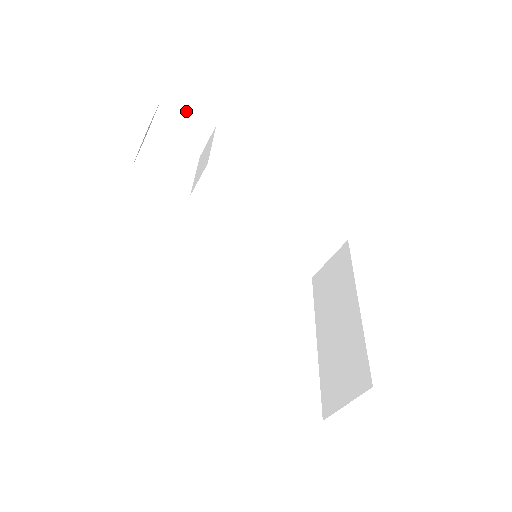
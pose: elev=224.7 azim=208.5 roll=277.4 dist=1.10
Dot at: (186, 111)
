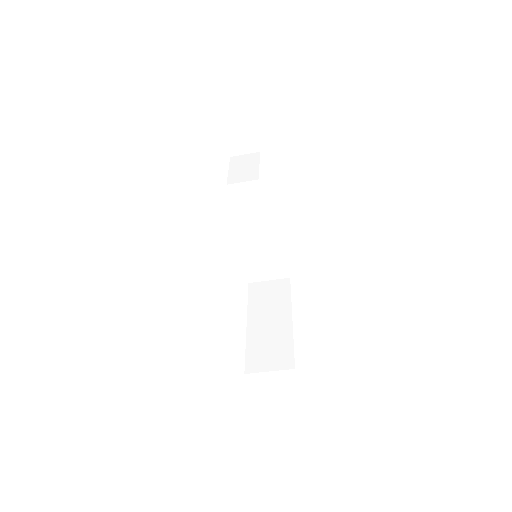
Dot at: (254, 130)
